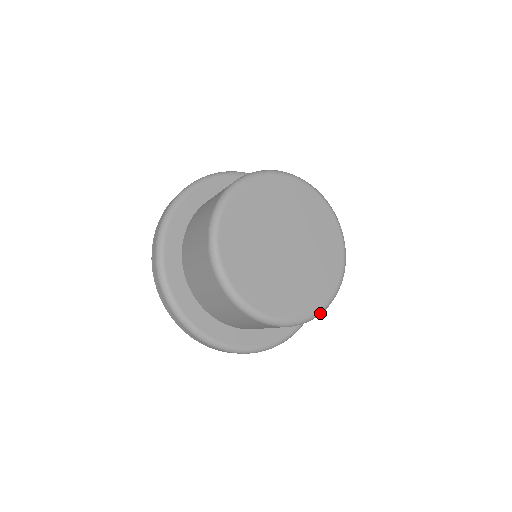
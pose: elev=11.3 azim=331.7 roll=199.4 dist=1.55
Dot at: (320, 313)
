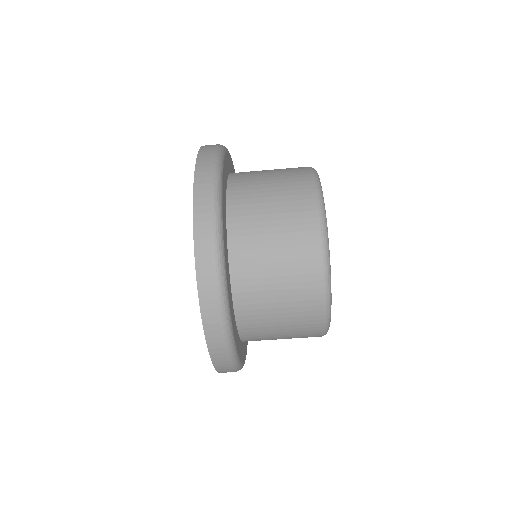
Dot at: (328, 271)
